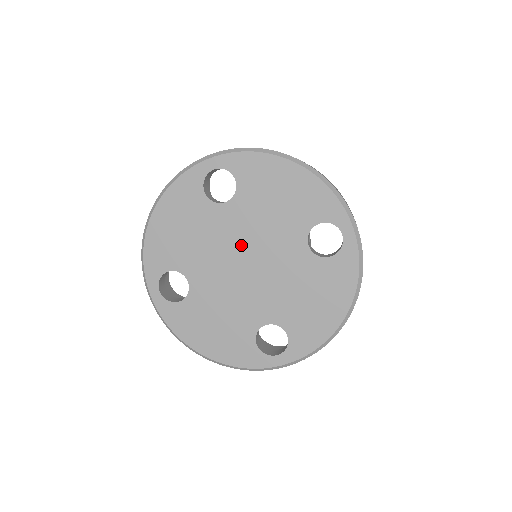
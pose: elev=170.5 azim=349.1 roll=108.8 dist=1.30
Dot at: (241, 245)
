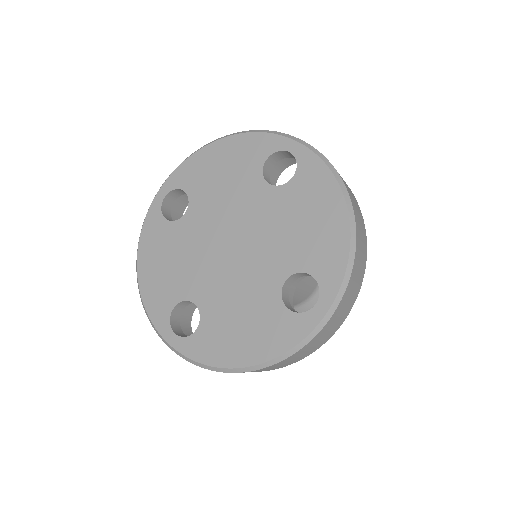
Dot at: (244, 227)
